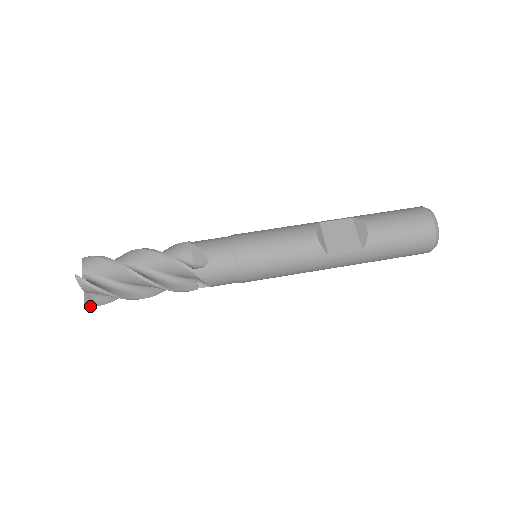
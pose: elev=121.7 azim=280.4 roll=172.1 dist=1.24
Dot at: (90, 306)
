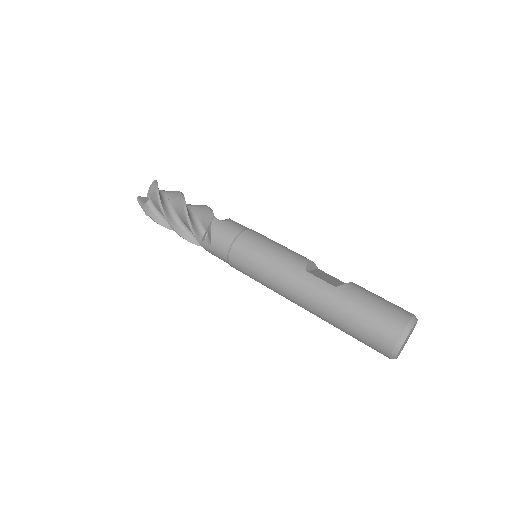
Dot at: (140, 200)
